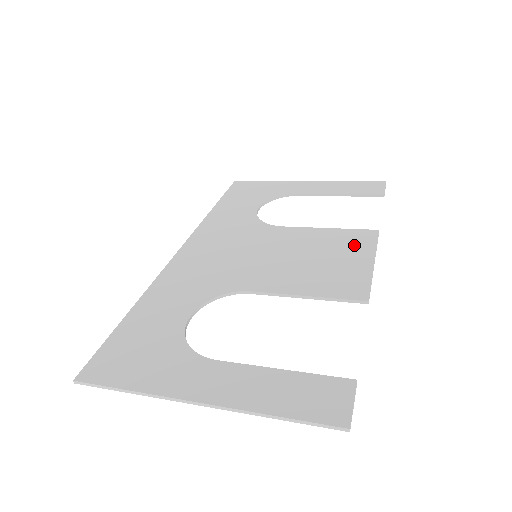
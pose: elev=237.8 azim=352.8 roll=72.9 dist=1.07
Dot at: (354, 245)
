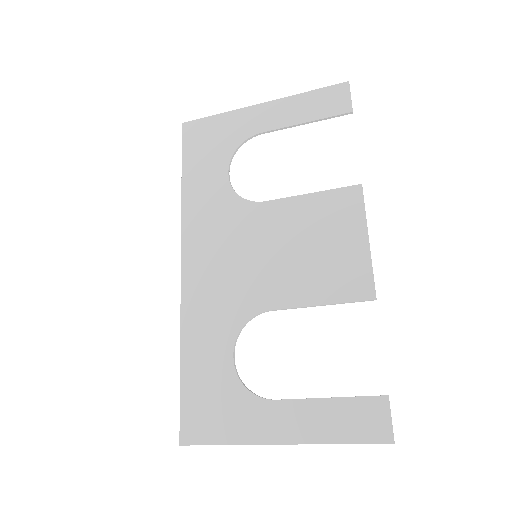
Dot at: (343, 217)
